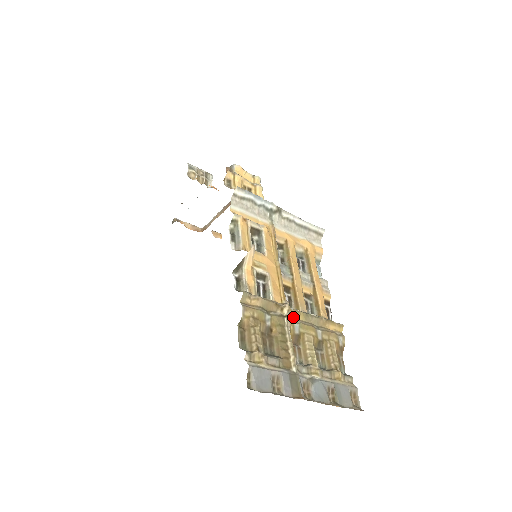
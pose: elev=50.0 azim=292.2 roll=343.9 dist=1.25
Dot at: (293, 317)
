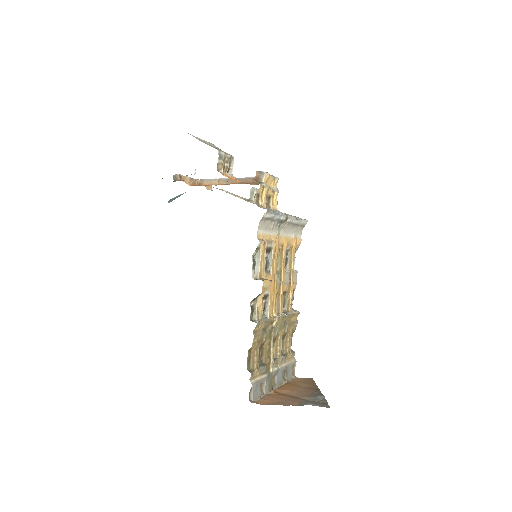
Dot at: occluded
